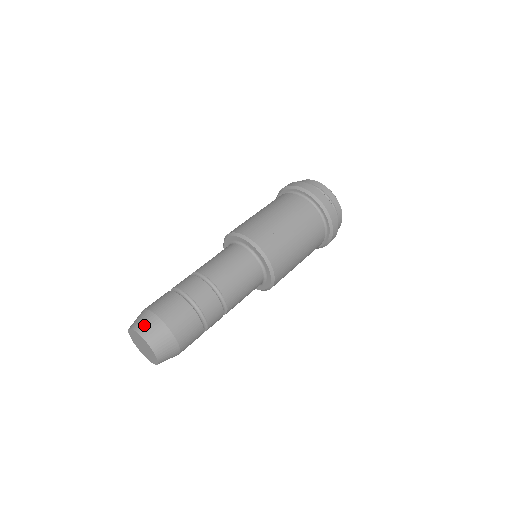
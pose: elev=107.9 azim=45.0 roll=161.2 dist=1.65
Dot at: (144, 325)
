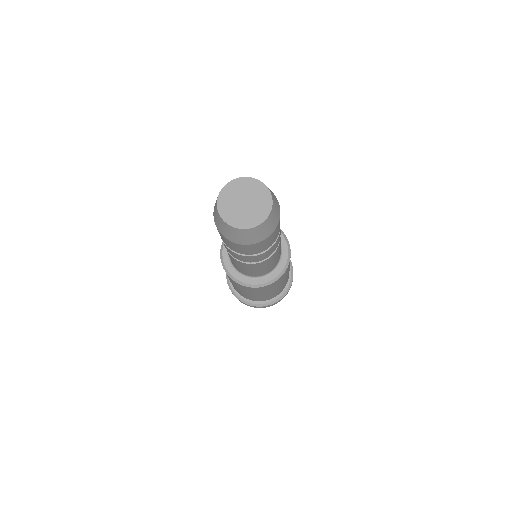
Dot at: occluded
